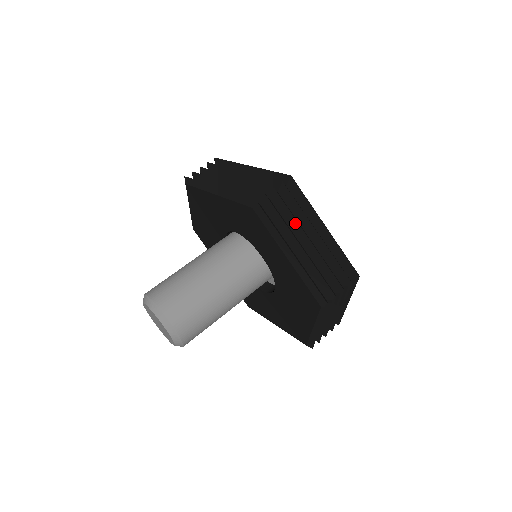
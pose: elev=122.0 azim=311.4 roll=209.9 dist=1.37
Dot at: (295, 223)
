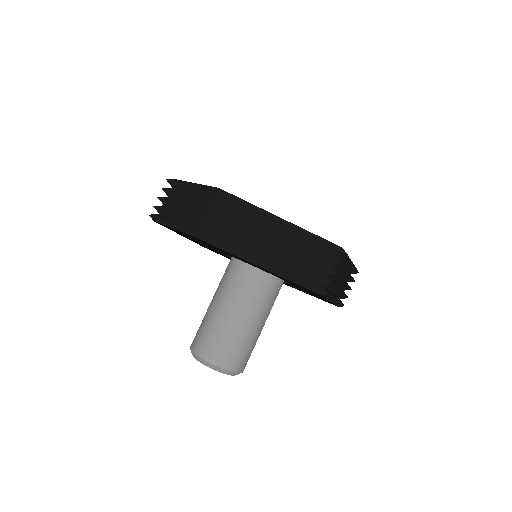
Dot at: (340, 280)
